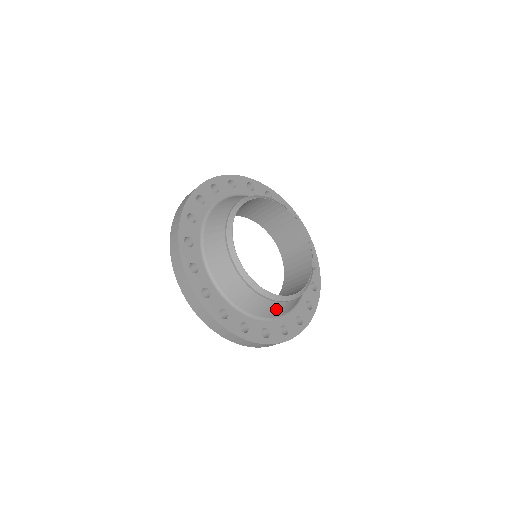
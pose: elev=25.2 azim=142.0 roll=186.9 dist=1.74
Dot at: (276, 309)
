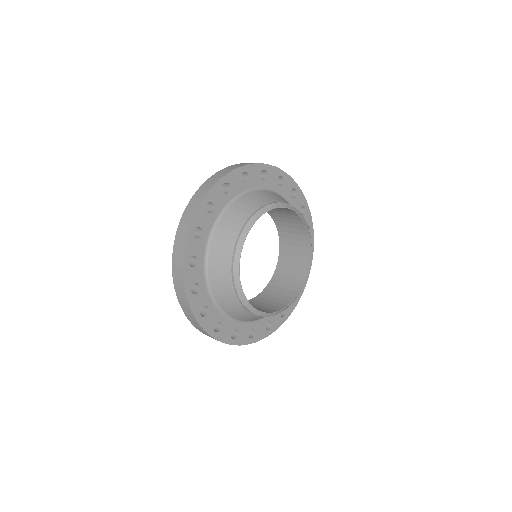
Dot at: (241, 314)
